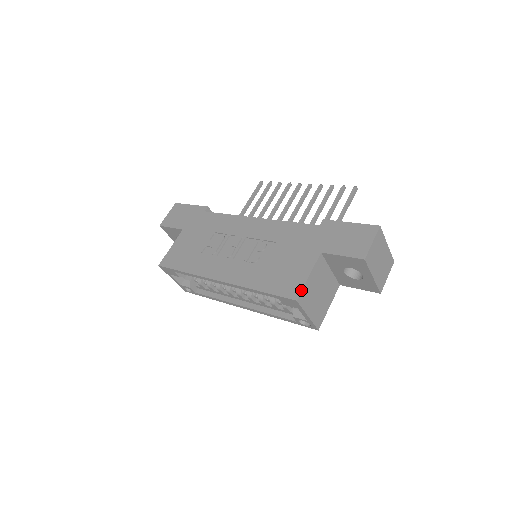
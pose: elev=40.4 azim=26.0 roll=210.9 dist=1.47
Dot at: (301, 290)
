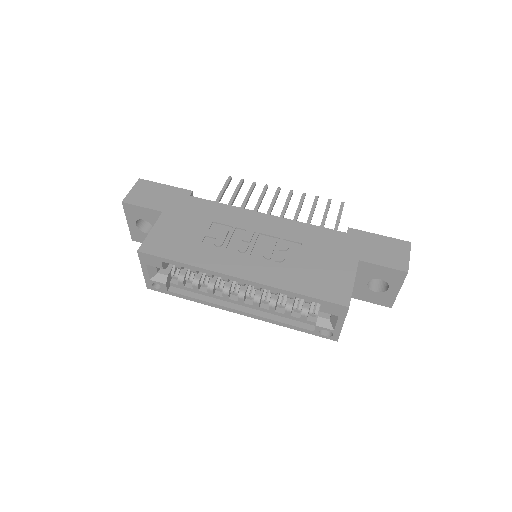
Dot at: occluded
